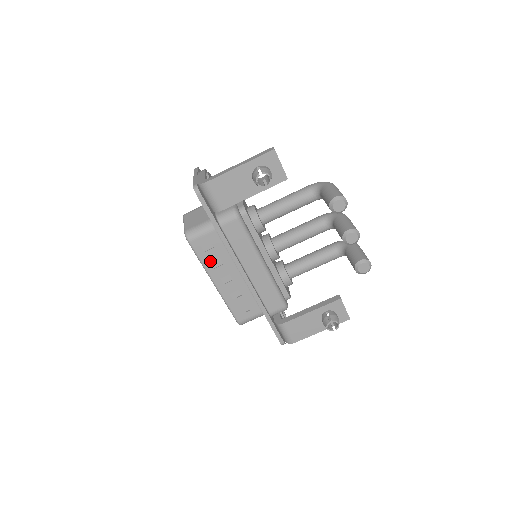
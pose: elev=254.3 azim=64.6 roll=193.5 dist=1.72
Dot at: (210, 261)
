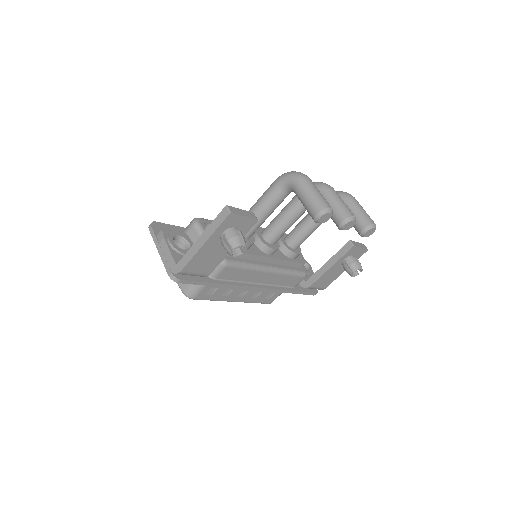
Dot at: (220, 296)
